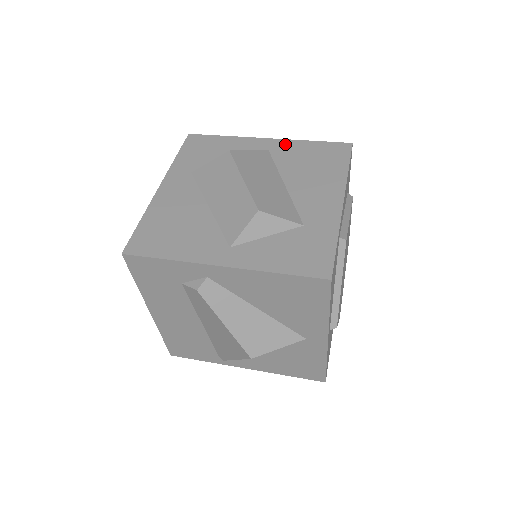
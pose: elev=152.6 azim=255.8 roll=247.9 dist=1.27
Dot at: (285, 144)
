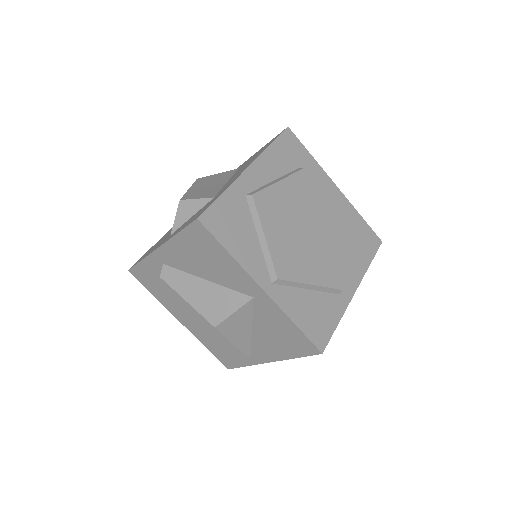
Dot at: occluded
